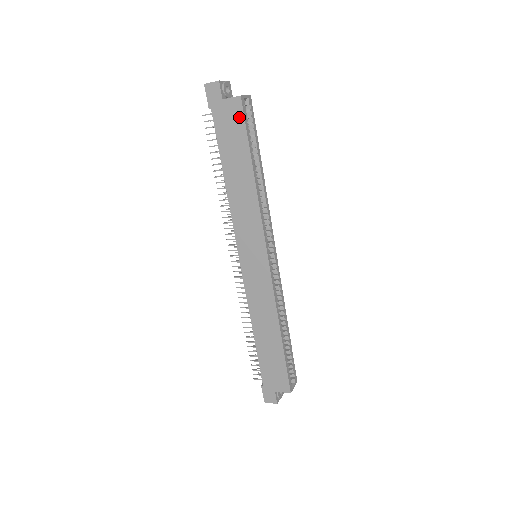
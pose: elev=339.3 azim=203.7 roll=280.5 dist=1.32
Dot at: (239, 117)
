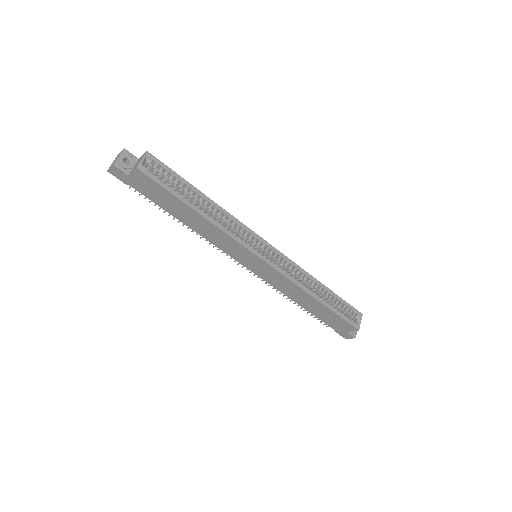
Dot at: (150, 182)
